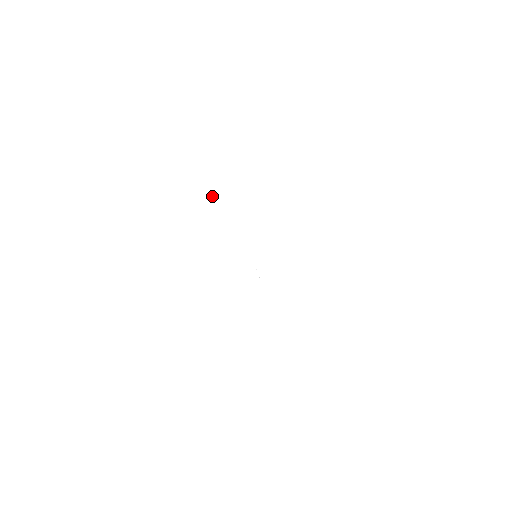
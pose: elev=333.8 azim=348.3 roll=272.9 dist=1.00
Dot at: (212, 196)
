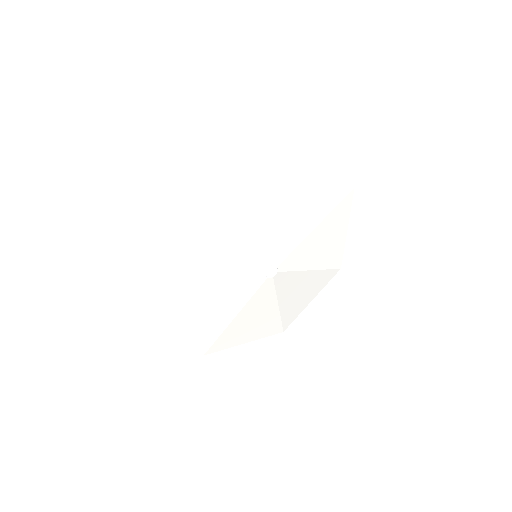
Dot at: (196, 231)
